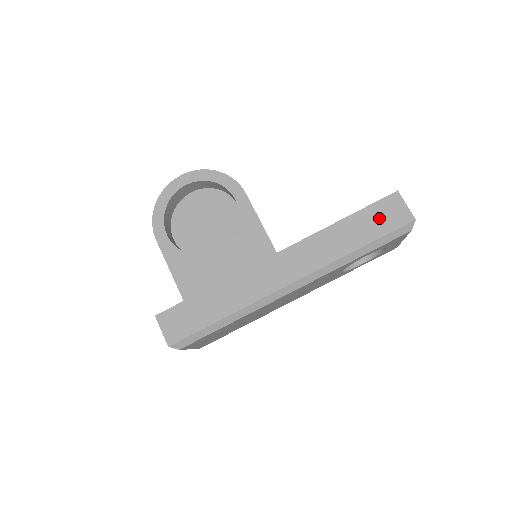
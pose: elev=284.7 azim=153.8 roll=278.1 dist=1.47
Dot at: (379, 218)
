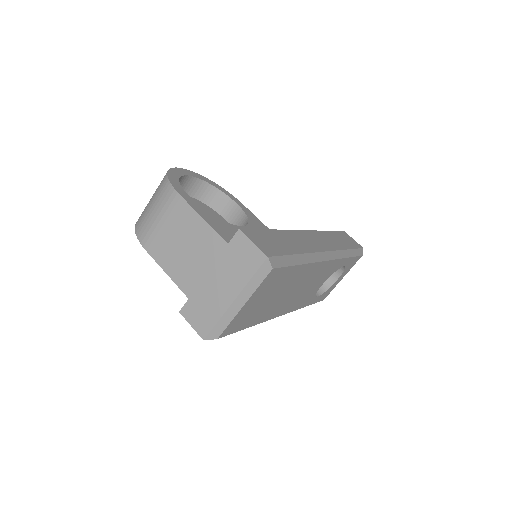
Dot at: (346, 239)
